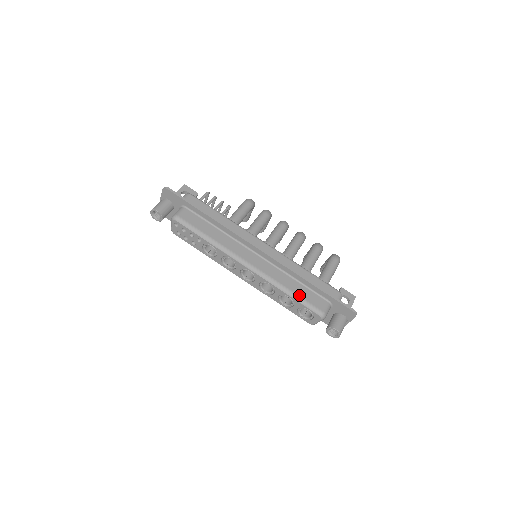
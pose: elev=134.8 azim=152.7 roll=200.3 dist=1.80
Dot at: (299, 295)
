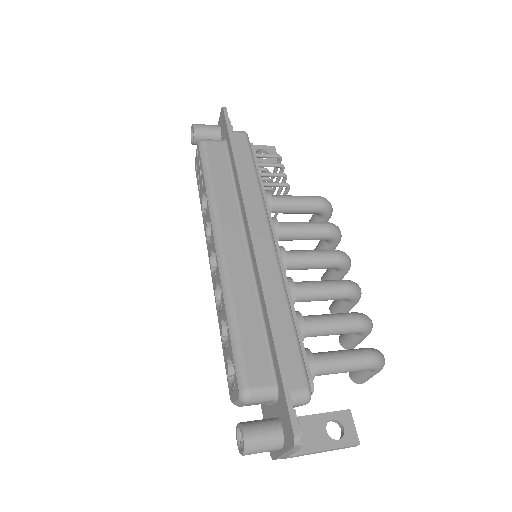
Dot at: (241, 334)
